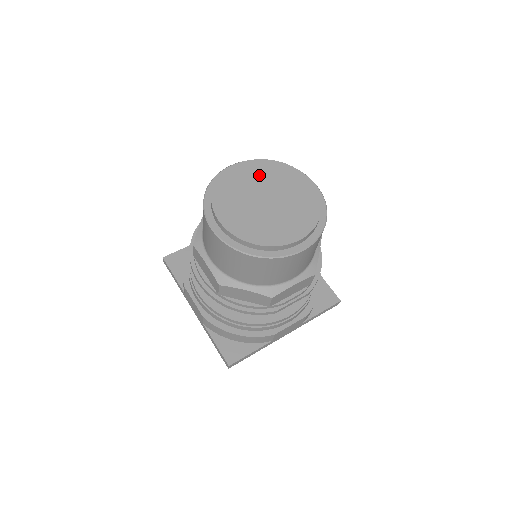
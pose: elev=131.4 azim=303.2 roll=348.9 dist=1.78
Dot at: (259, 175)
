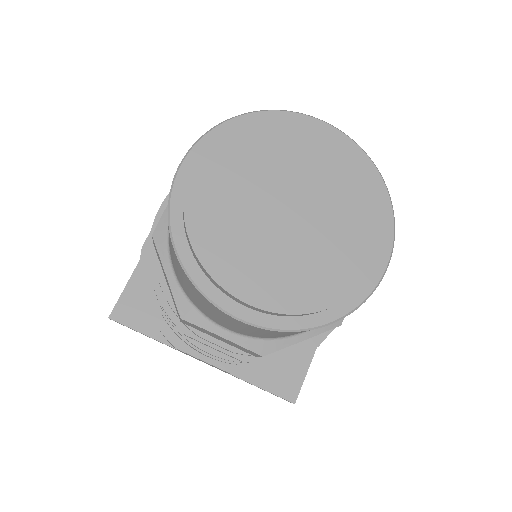
Dot at: (329, 169)
